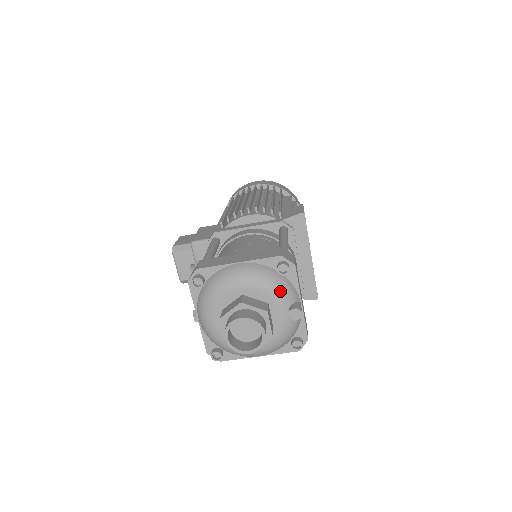
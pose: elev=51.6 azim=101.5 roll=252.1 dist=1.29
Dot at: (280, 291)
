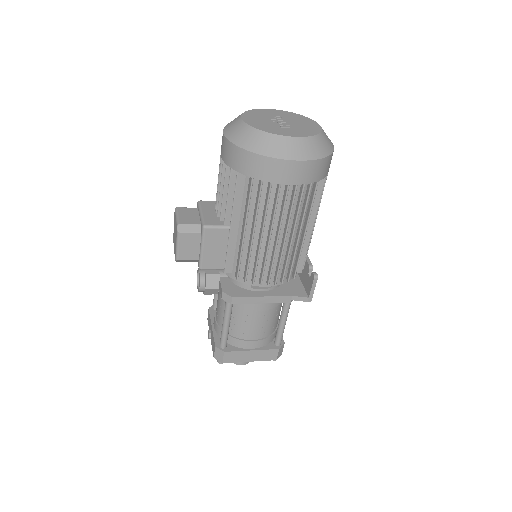
Dot at: occluded
